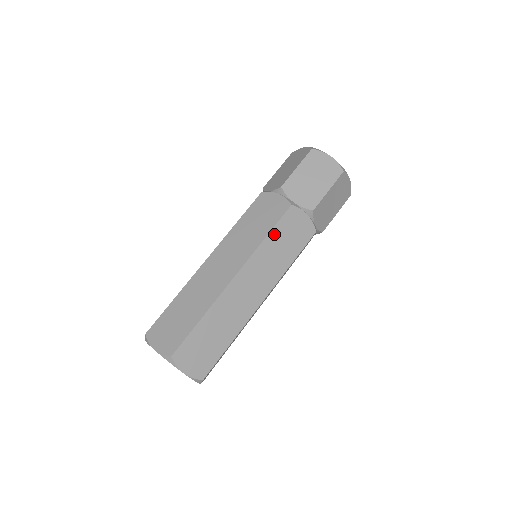
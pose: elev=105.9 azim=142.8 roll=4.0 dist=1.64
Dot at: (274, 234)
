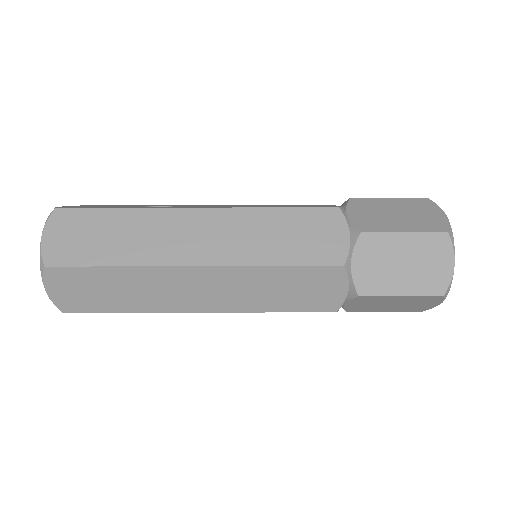
Dot at: (288, 272)
